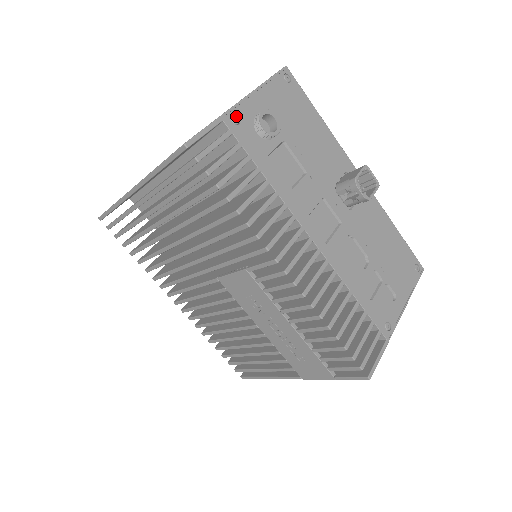
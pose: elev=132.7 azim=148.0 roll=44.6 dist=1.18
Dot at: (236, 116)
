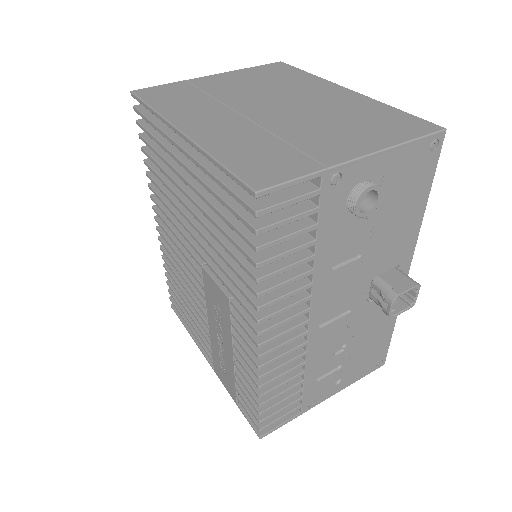
Dot at: (341, 174)
